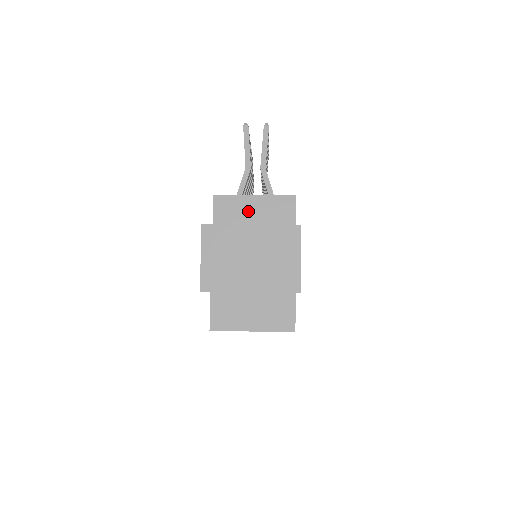
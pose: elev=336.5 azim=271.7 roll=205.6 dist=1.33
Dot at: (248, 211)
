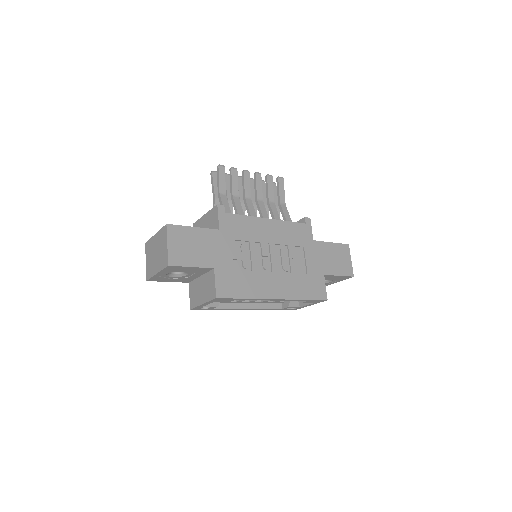
Dot at: (203, 226)
